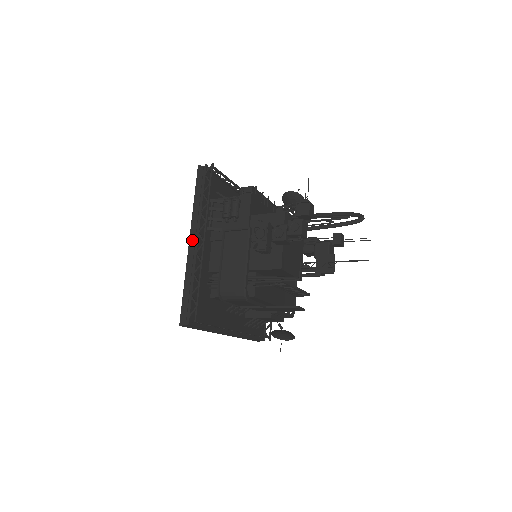
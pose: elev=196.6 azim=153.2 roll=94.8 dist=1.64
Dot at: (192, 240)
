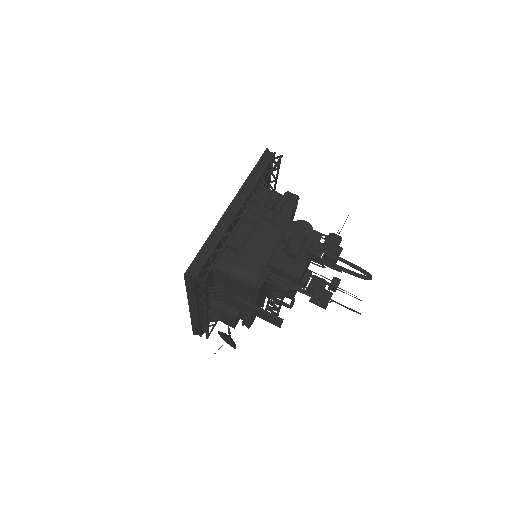
Dot at: (233, 206)
